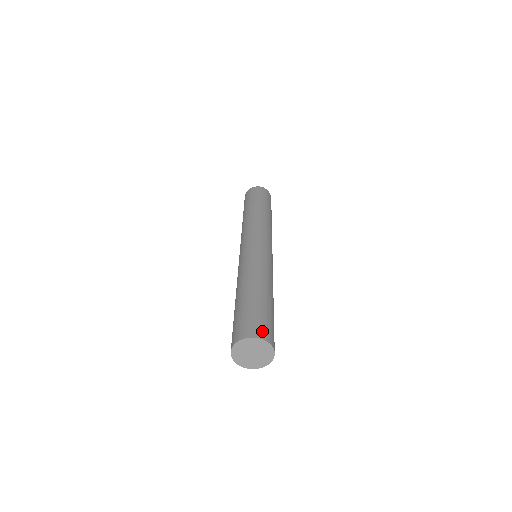
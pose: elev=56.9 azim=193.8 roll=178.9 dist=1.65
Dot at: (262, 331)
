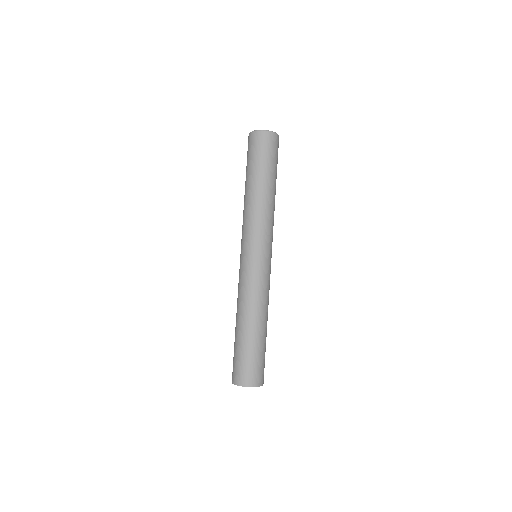
Dot at: (260, 378)
